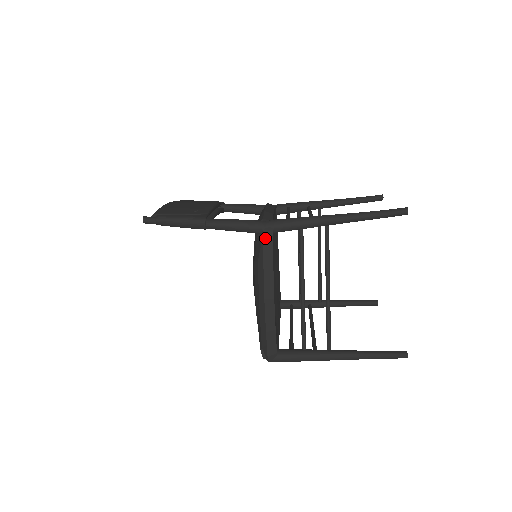
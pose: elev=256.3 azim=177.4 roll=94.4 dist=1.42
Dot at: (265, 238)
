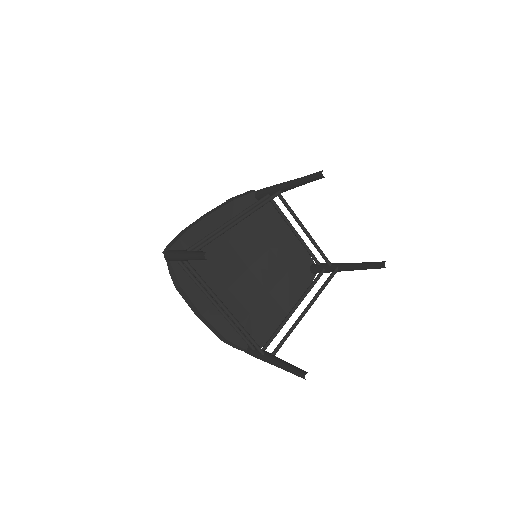
Dot at: (246, 192)
